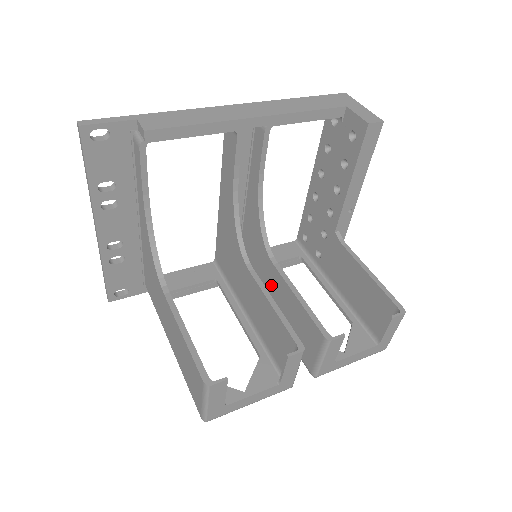
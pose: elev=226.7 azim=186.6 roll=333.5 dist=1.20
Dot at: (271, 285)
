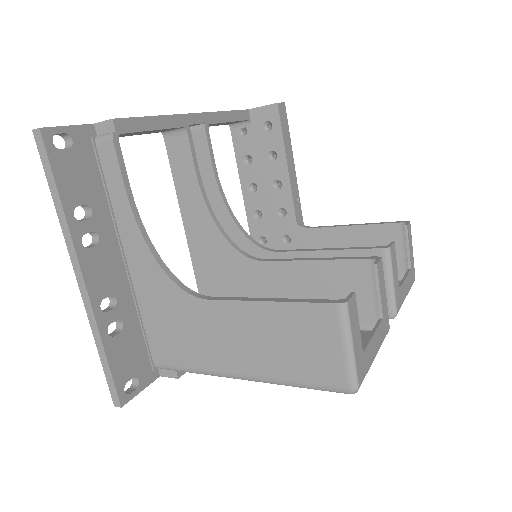
Dot at: occluded
